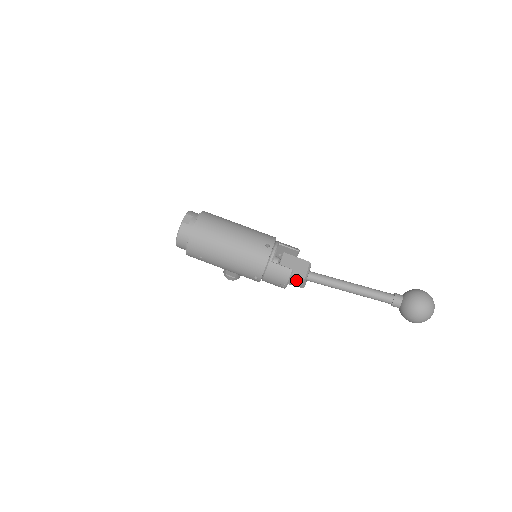
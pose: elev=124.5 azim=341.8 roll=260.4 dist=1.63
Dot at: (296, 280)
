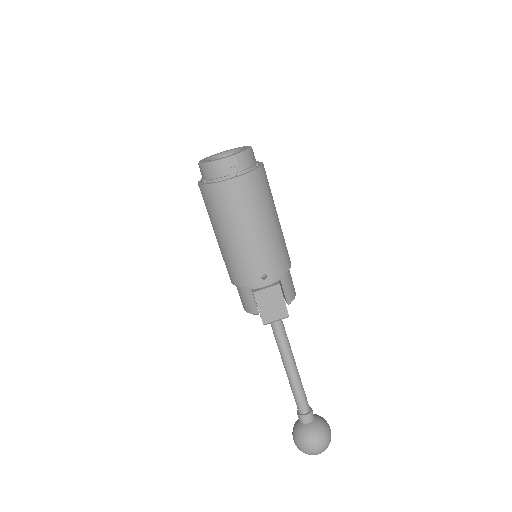
Dot at: occluded
